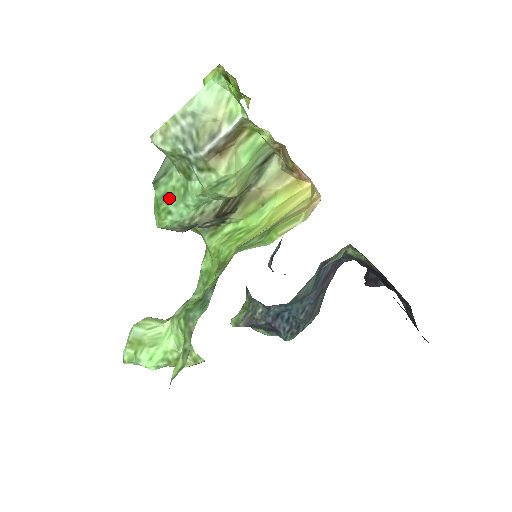
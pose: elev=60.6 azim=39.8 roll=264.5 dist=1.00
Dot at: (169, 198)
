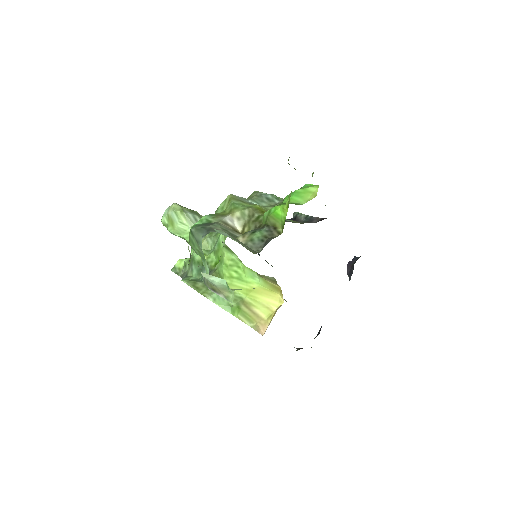
Dot at: (195, 248)
